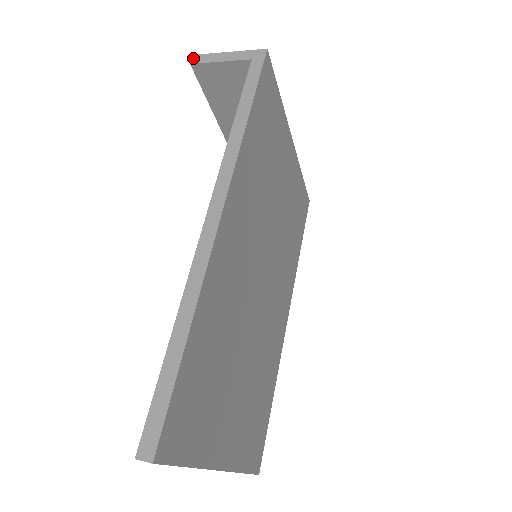
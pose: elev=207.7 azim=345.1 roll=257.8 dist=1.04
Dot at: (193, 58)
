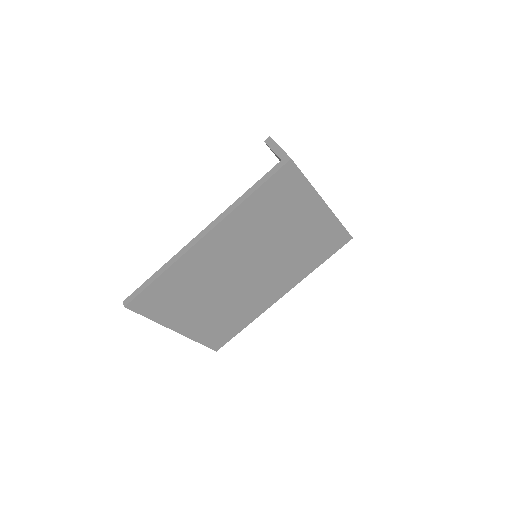
Dot at: (268, 138)
